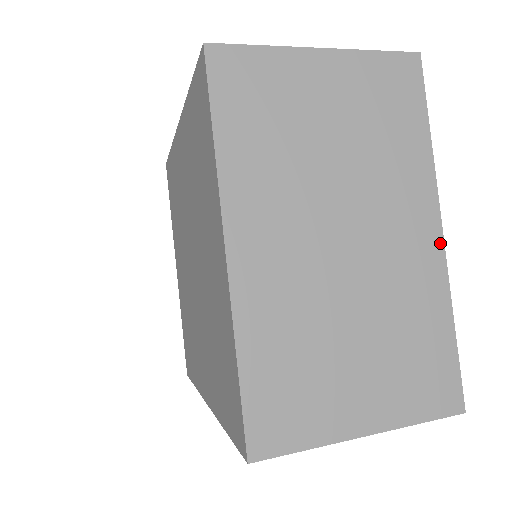
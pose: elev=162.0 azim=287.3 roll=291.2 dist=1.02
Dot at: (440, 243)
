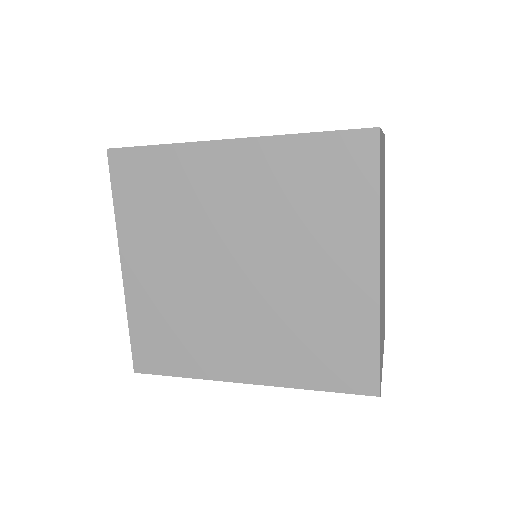
Dot at: occluded
